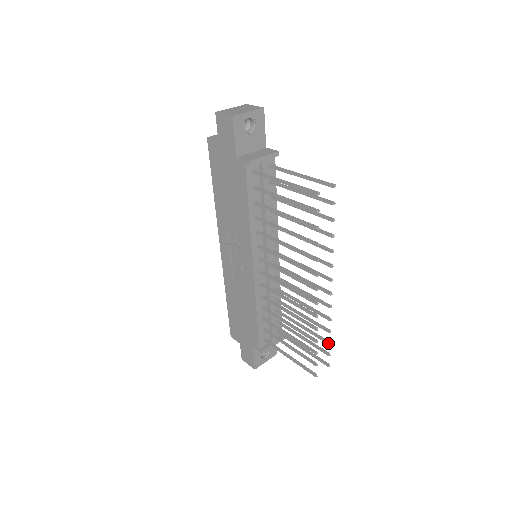
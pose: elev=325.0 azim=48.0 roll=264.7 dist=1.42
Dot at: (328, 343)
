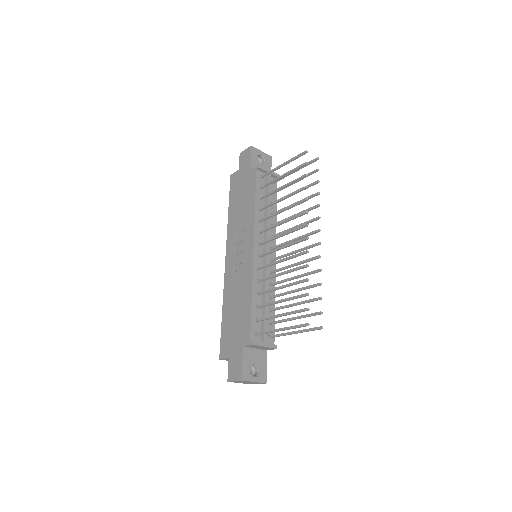
Dot at: (319, 297)
